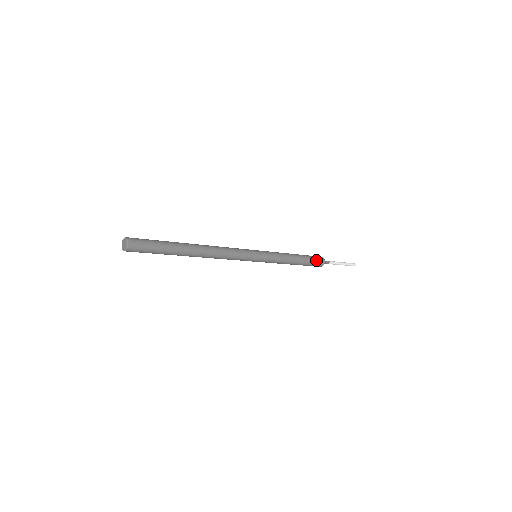
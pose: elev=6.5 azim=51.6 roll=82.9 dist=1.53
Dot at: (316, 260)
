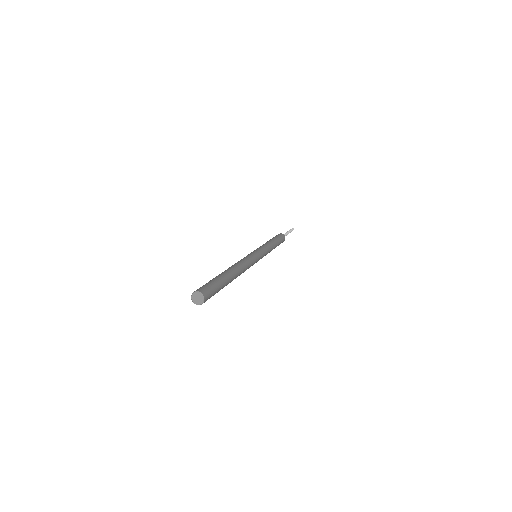
Dot at: (282, 239)
